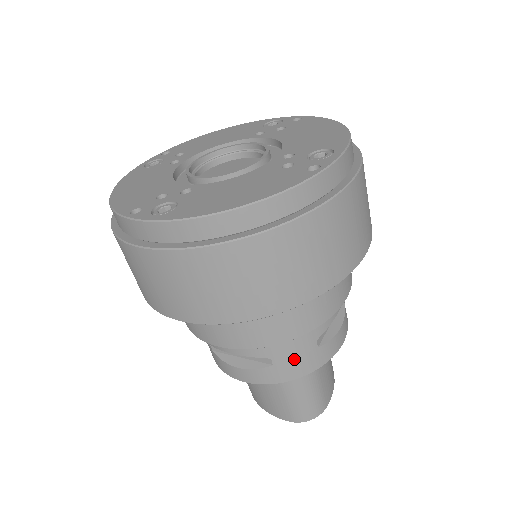
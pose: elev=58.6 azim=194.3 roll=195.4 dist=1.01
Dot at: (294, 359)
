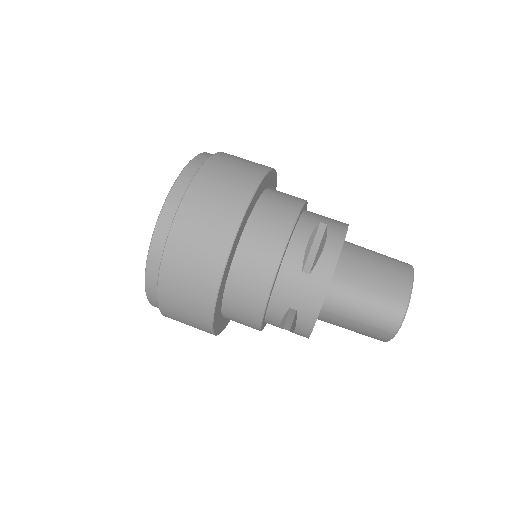
Dot at: (302, 296)
